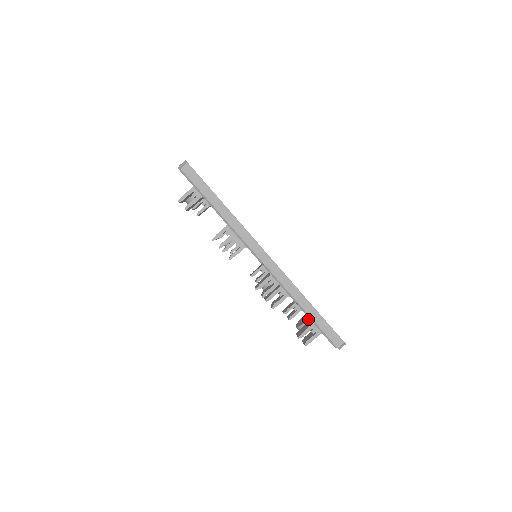
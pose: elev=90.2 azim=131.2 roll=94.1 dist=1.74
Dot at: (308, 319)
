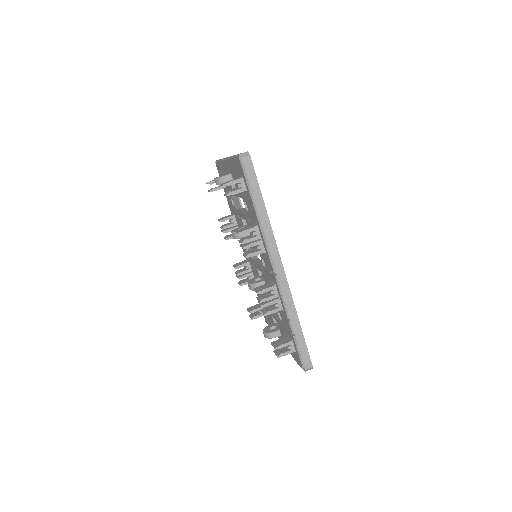
Dot at: (278, 330)
